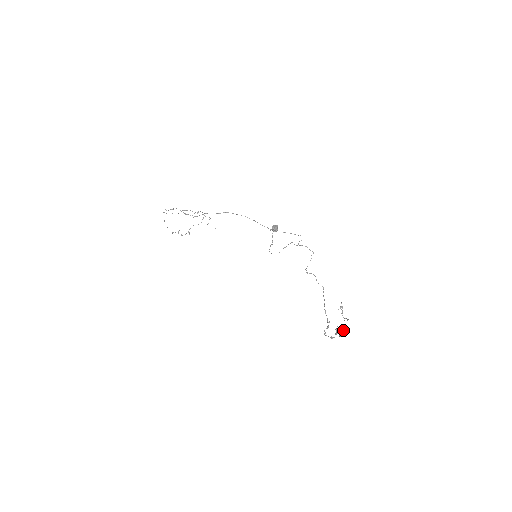
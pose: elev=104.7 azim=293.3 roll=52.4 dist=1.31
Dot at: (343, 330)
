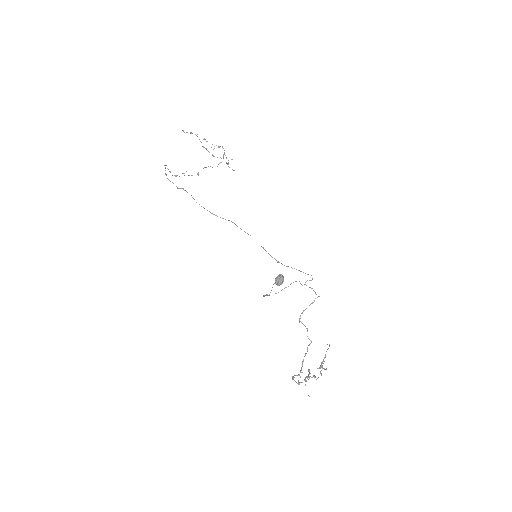
Dot at: occluded
